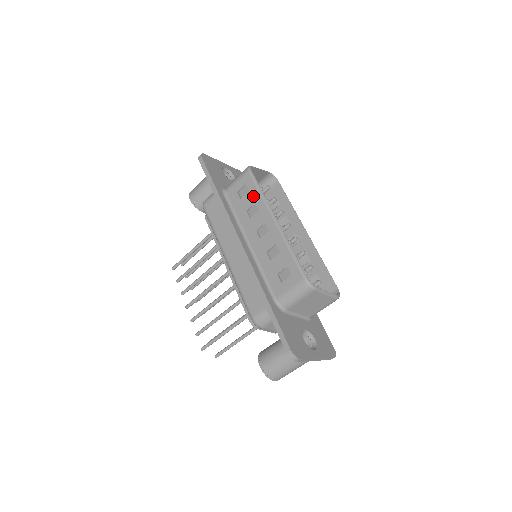
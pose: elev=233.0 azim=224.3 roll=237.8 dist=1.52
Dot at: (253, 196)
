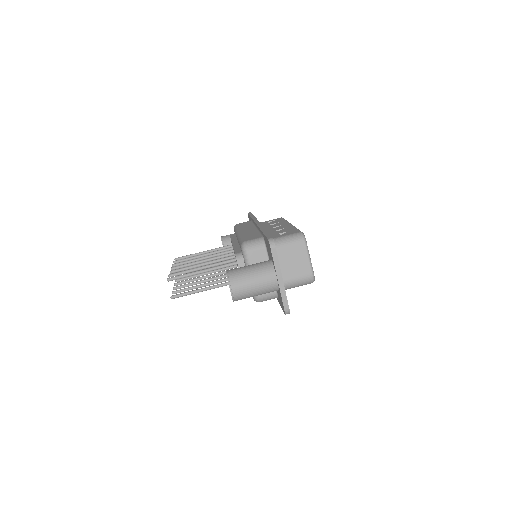
Dot at: (279, 221)
